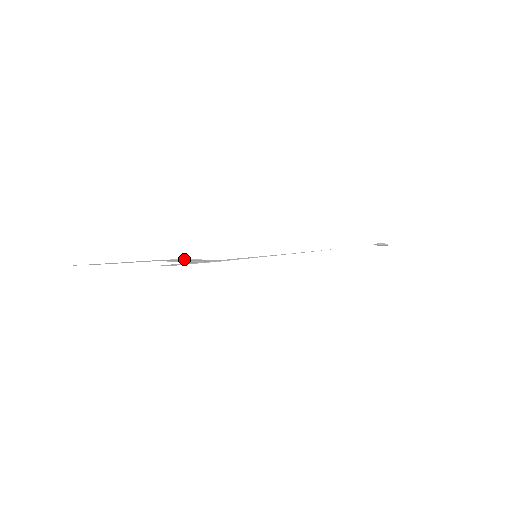
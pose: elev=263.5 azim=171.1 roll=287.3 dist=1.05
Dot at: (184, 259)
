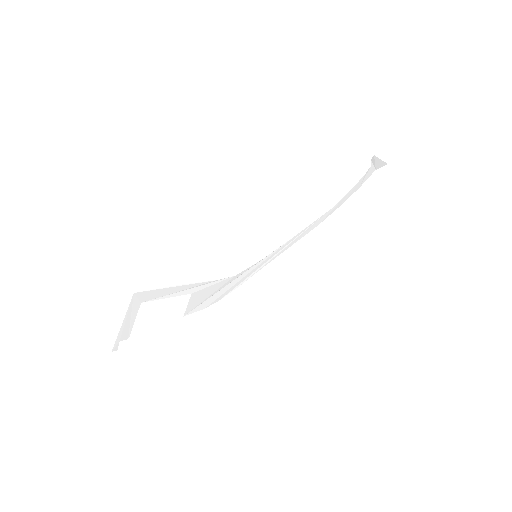
Dot at: (160, 289)
